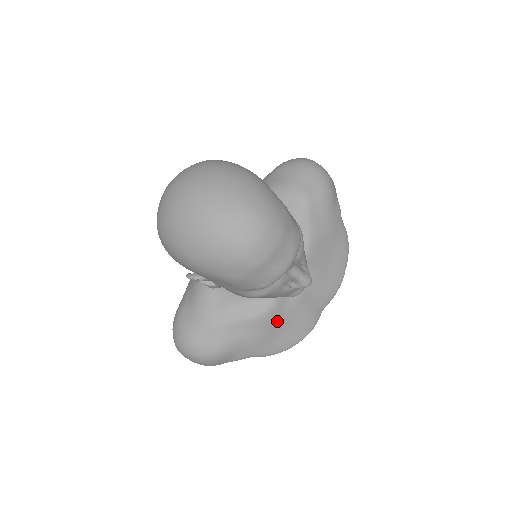
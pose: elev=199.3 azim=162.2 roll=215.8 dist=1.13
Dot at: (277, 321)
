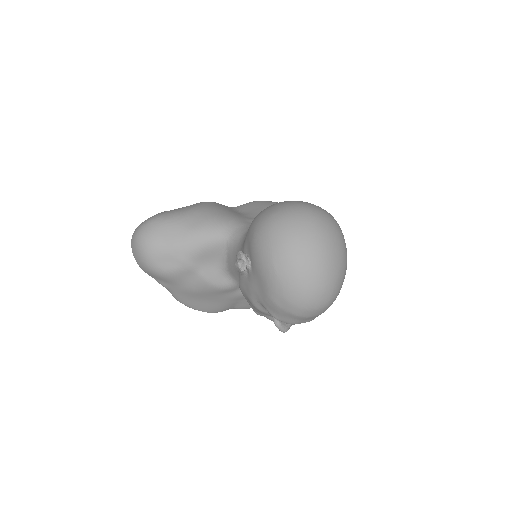
Dot at: (213, 295)
